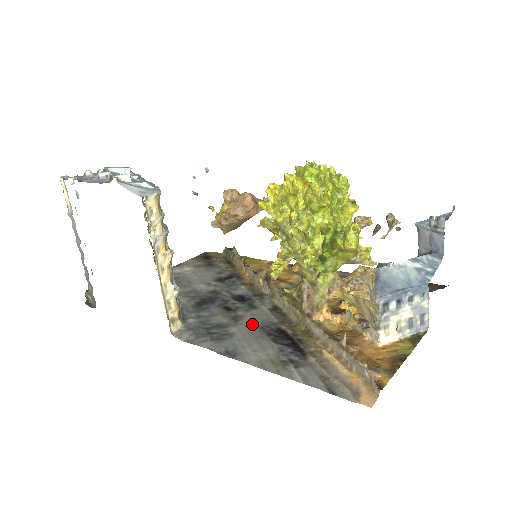
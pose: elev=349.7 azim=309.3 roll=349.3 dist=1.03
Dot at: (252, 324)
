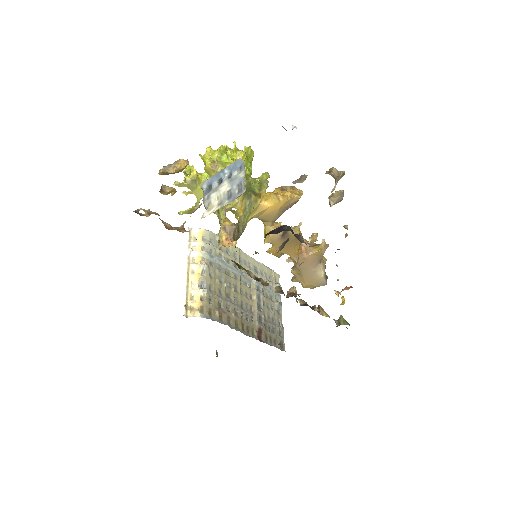
Dot at: occluded
